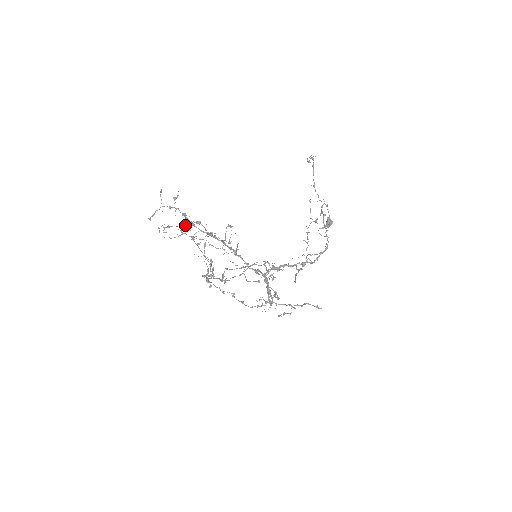
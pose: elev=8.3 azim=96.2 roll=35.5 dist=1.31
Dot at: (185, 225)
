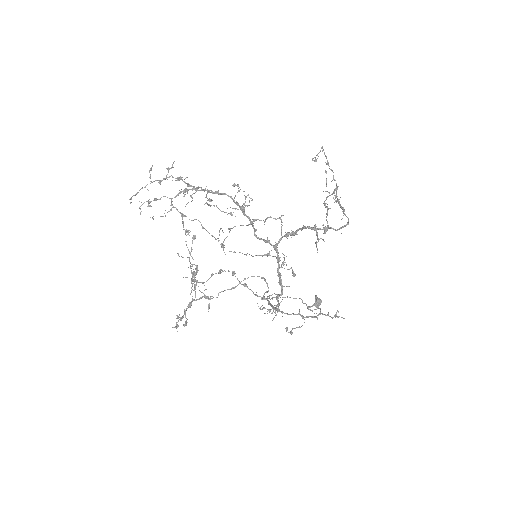
Dot at: (177, 194)
